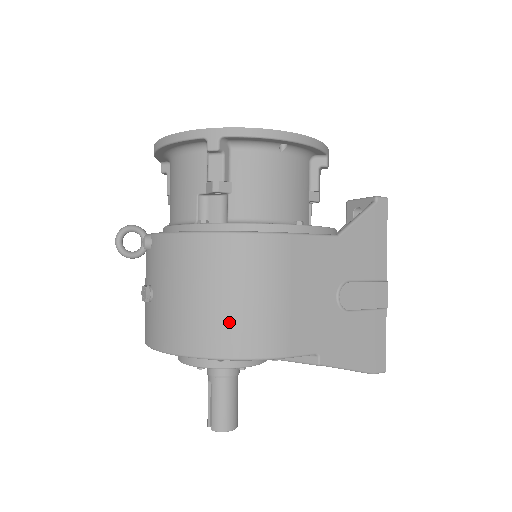
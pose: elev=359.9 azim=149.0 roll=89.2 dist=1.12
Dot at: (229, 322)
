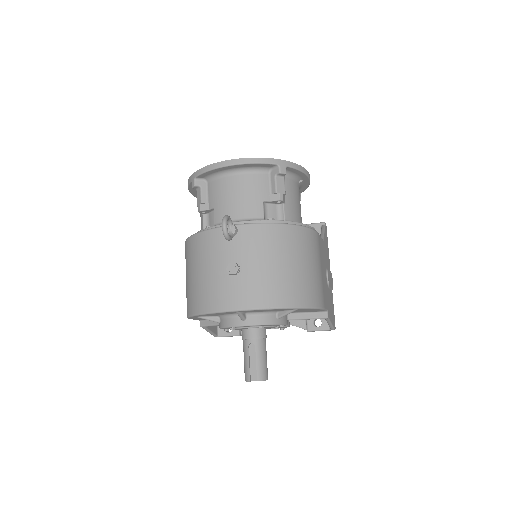
Dot at: (305, 283)
